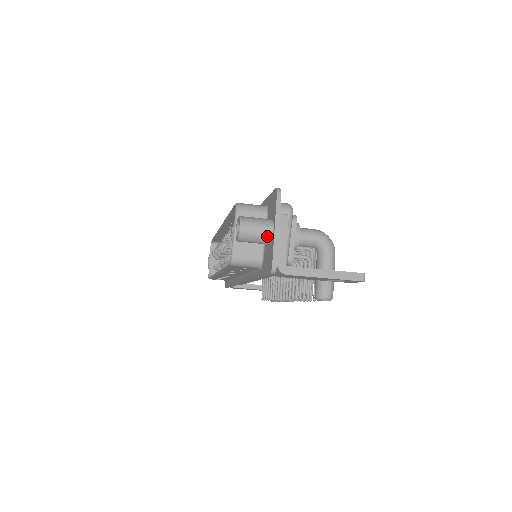
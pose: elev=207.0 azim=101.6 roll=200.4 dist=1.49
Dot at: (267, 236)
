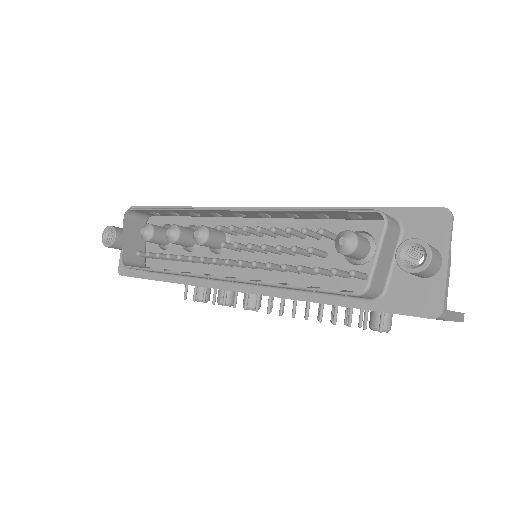
Dot at: (437, 270)
